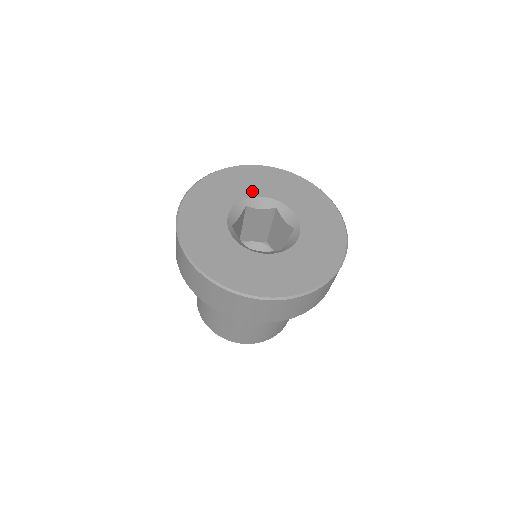
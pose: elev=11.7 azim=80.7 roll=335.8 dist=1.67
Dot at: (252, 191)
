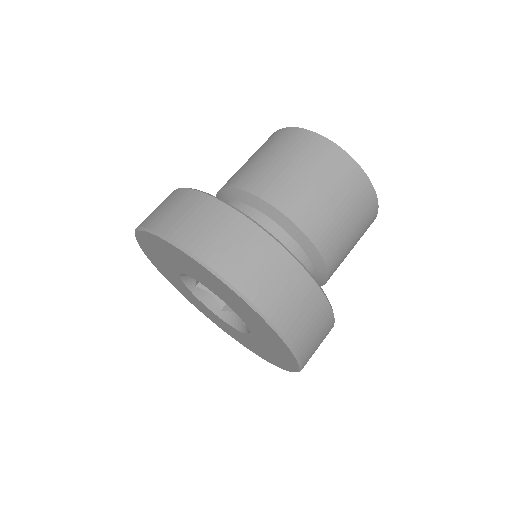
Dot at: (180, 268)
